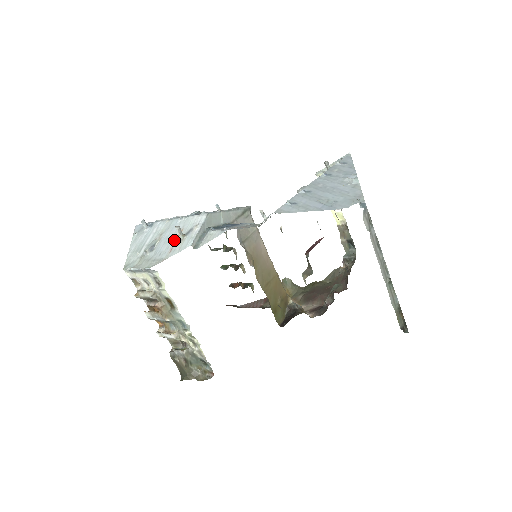
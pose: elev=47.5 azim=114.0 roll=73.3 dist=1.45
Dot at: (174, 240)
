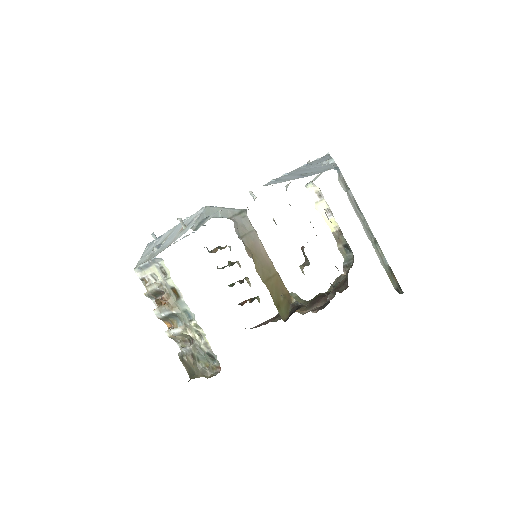
Dot at: (177, 233)
